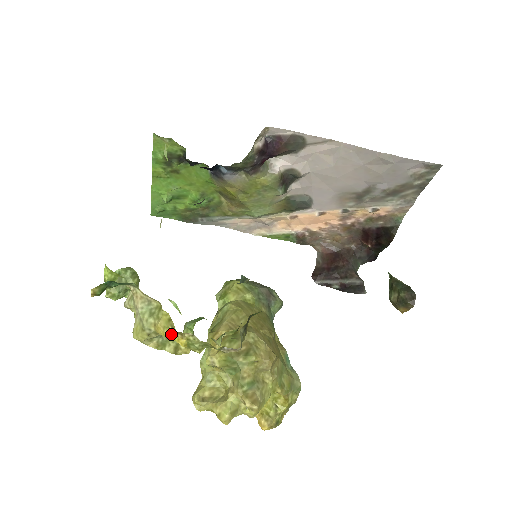
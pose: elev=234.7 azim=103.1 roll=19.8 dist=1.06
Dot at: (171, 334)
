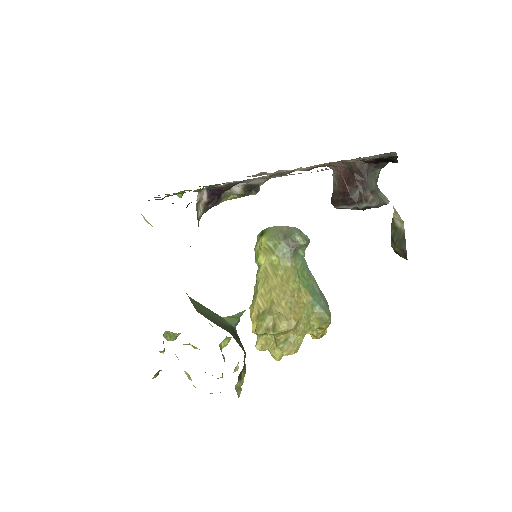
Dot at: occluded
